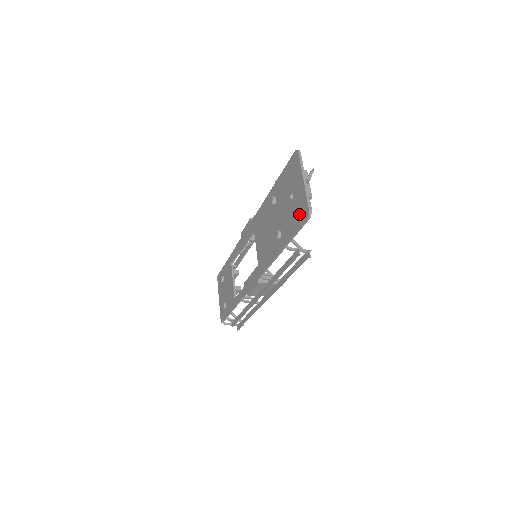
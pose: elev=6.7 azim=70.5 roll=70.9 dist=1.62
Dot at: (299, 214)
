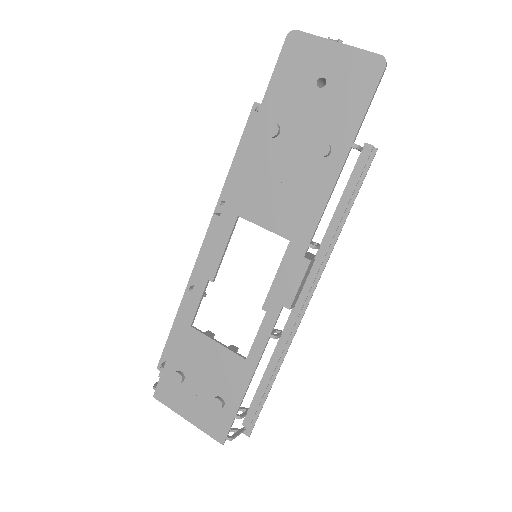
Dot at: (360, 80)
